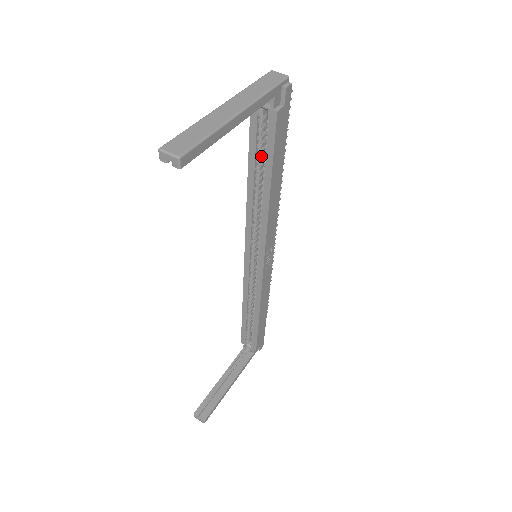
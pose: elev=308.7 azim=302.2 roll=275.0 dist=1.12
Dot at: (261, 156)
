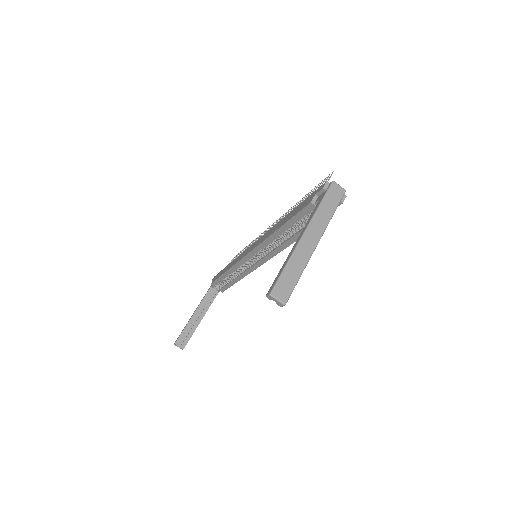
Dot at: (298, 221)
